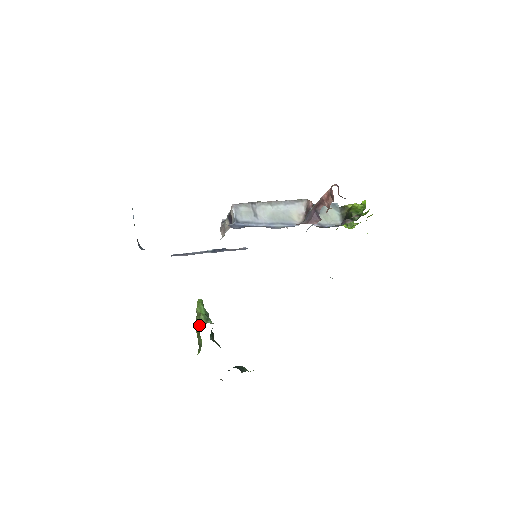
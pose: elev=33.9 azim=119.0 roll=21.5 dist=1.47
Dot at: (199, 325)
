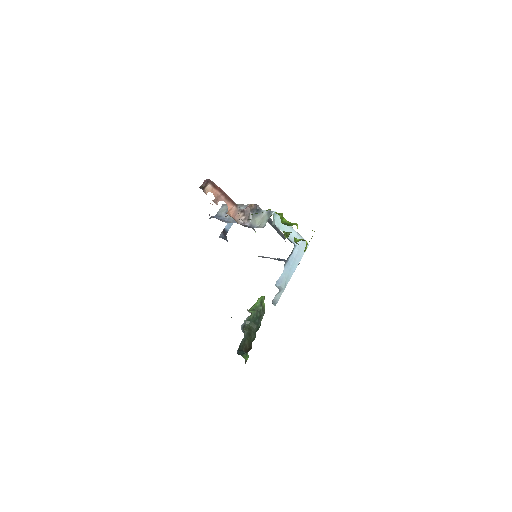
Dot at: occluded
